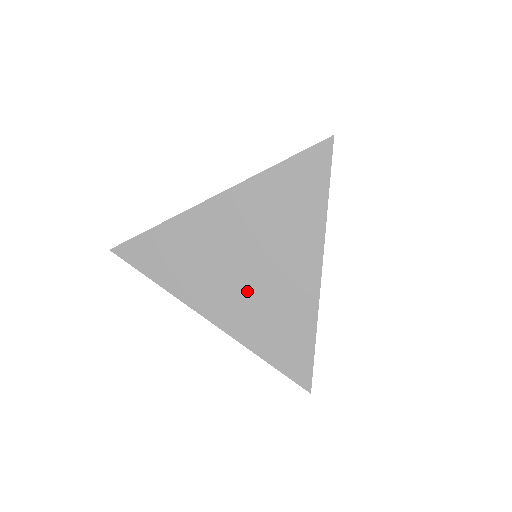
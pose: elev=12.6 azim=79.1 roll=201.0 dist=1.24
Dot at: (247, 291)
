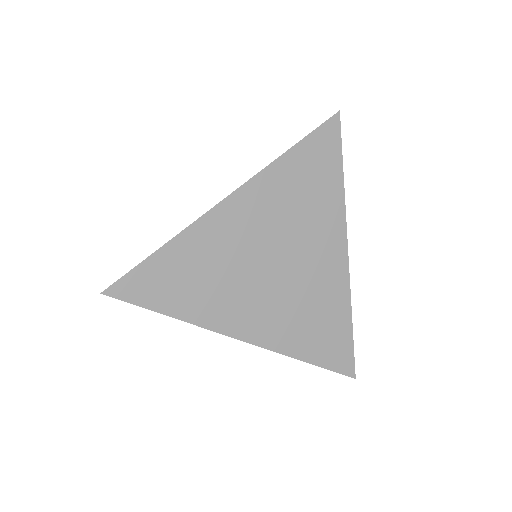
Dot at: (279, 296)
